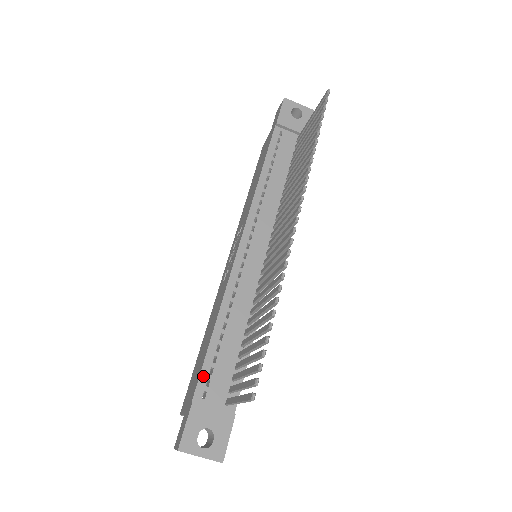
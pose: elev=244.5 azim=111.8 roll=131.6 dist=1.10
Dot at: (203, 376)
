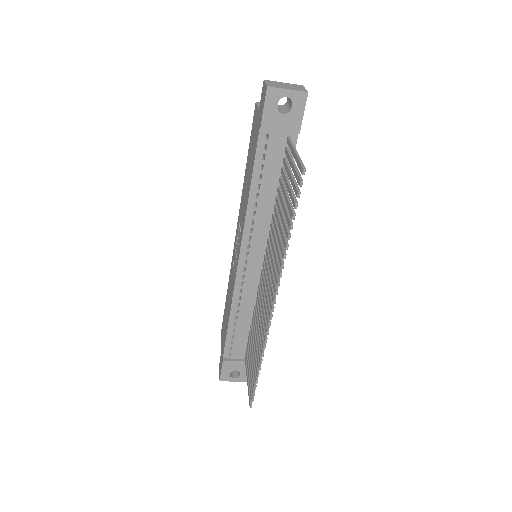
Dot at: (227, 346)
